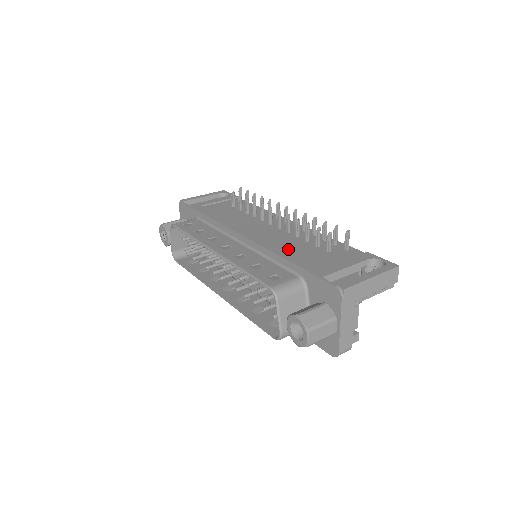
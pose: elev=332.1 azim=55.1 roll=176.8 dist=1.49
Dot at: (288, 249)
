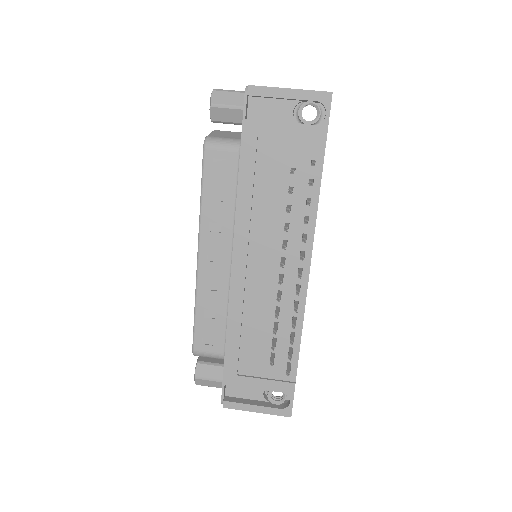
Dot at: (246, 324)
